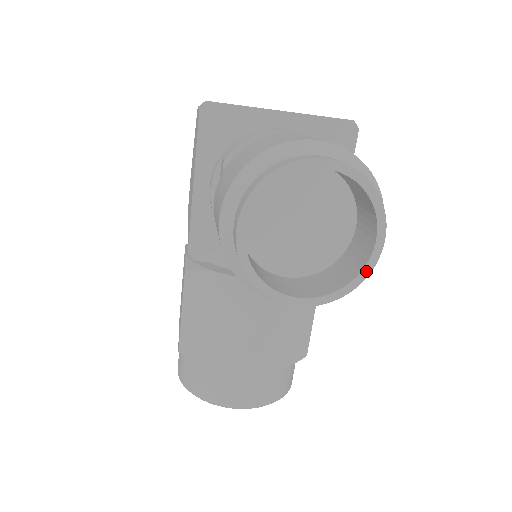
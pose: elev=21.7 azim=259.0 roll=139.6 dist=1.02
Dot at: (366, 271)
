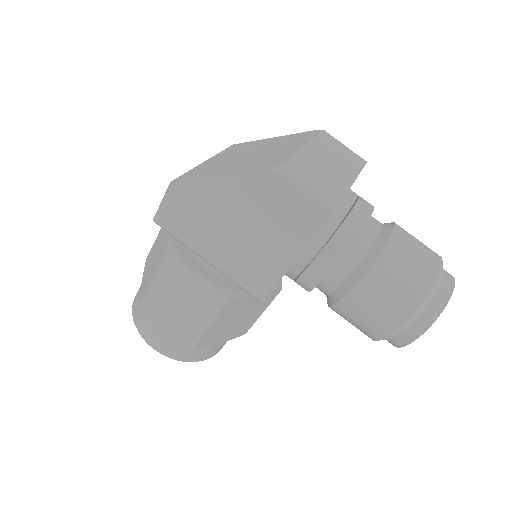
Dot at: occluded
